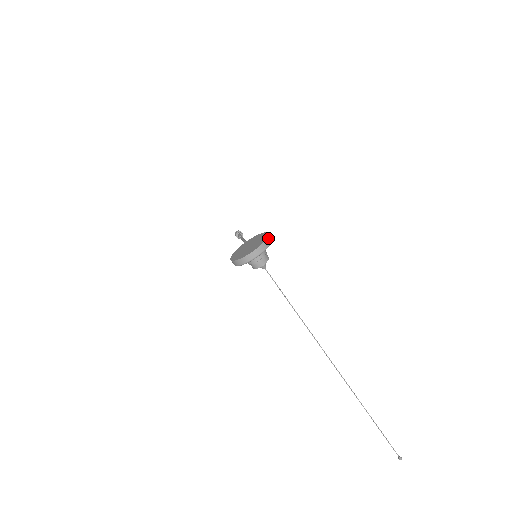
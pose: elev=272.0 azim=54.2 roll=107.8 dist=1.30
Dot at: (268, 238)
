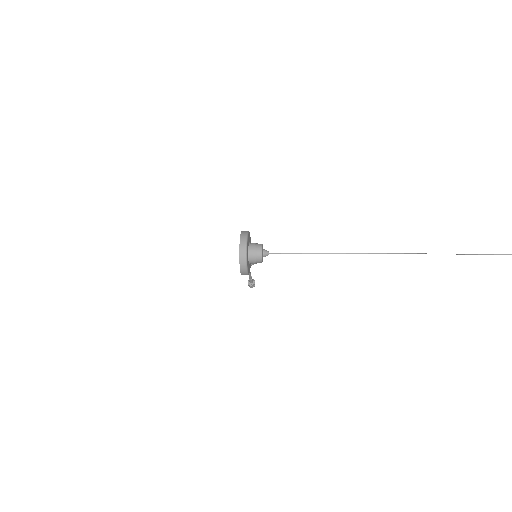
Dot at: (243, 231)
